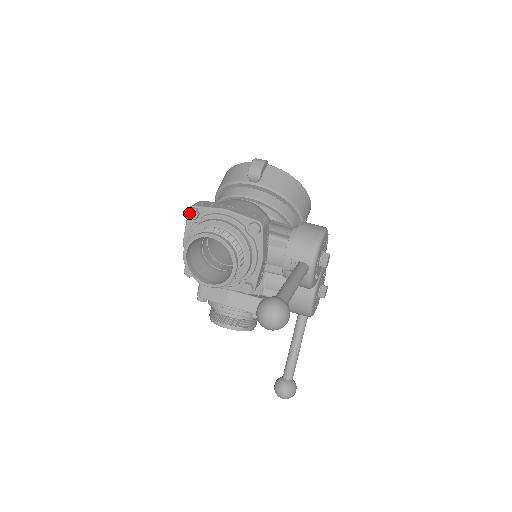
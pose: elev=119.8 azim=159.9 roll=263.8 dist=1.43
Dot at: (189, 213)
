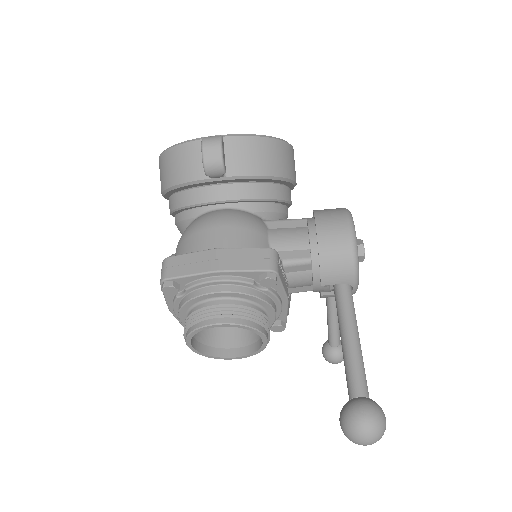
Dot at: (165, 291)
